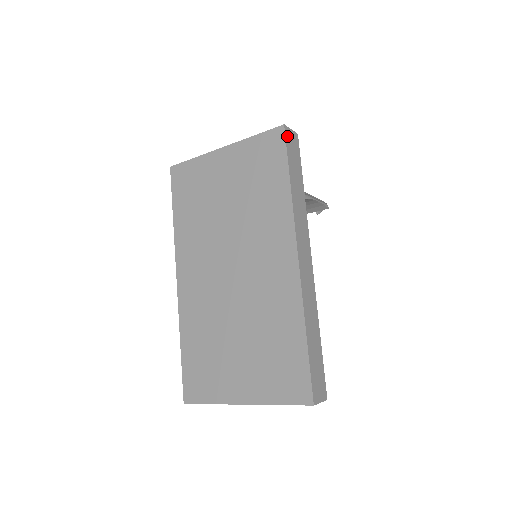
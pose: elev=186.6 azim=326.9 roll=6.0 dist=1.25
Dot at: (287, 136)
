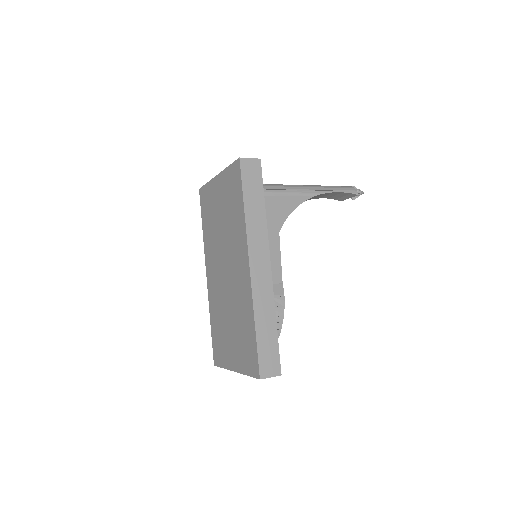
Dot at: (243, 166)
